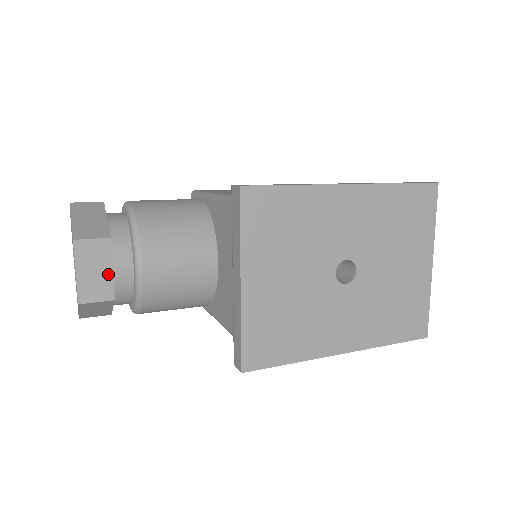
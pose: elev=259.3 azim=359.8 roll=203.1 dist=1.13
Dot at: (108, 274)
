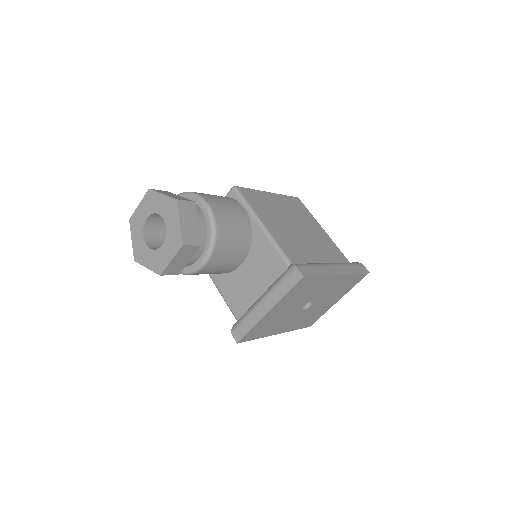
Dot at: (186, 262)
